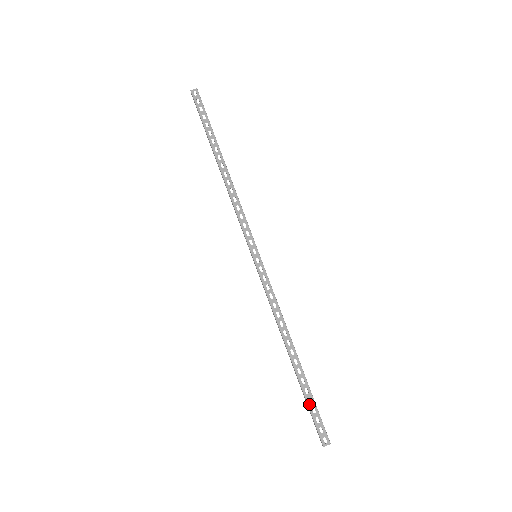
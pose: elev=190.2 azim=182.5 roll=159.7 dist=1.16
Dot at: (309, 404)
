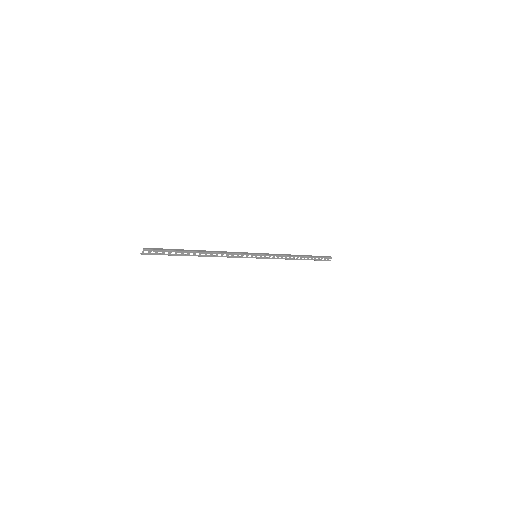
Dot at: (317, 260)
